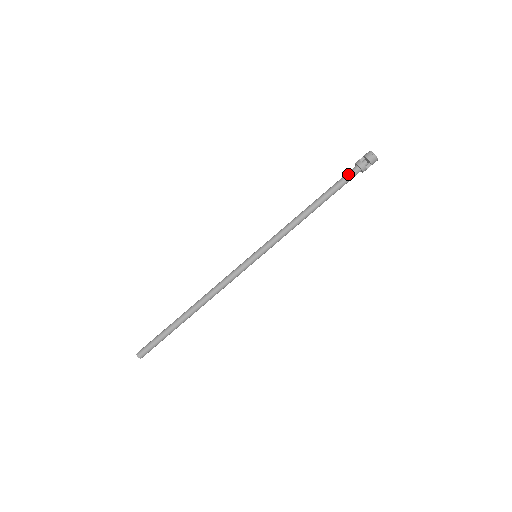
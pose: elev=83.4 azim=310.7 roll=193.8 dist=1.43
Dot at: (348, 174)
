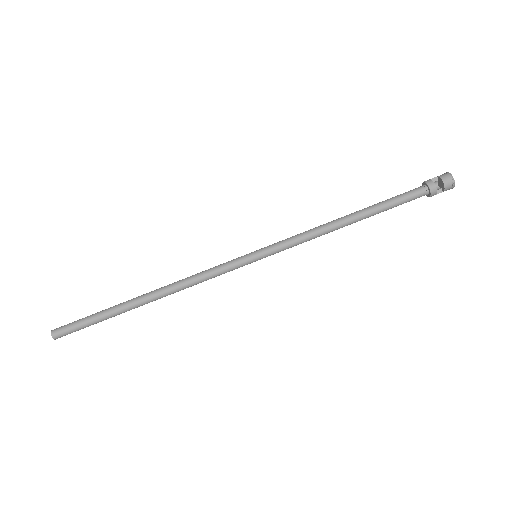
Dot at: (411, 193)
